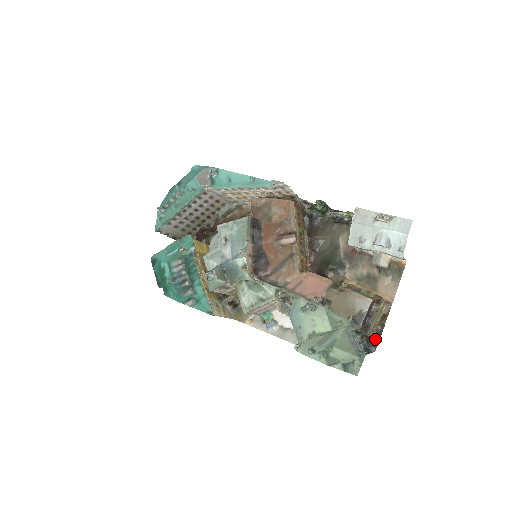
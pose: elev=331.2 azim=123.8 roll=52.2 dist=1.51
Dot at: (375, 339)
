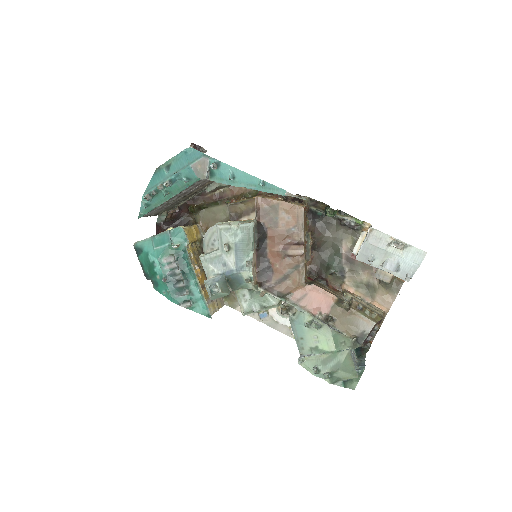
Dot at: (367, 345)
